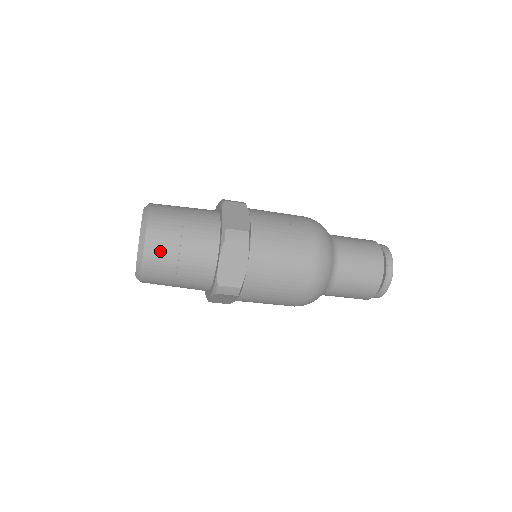
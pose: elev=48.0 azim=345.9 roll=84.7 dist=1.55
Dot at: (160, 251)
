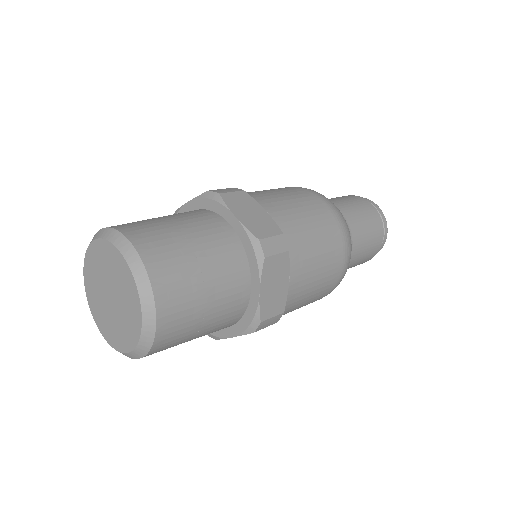
Dot at: (156, 239)
